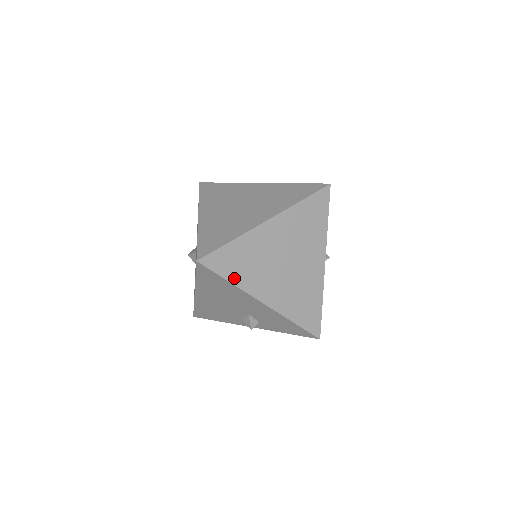
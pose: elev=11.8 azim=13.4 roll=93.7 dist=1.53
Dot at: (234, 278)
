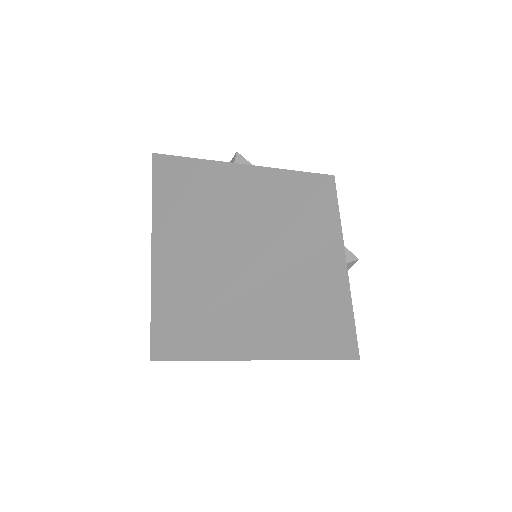
Dot at: (212, 354)
